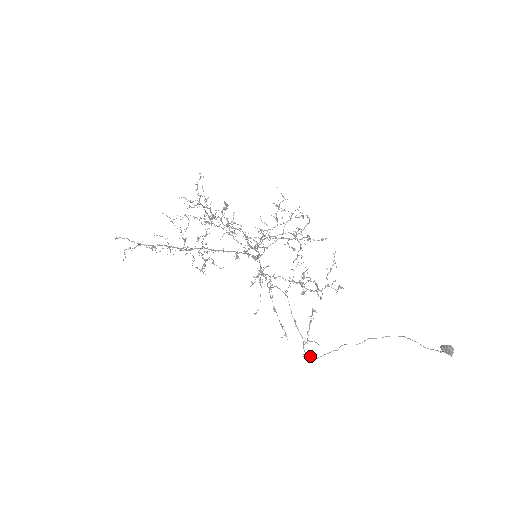
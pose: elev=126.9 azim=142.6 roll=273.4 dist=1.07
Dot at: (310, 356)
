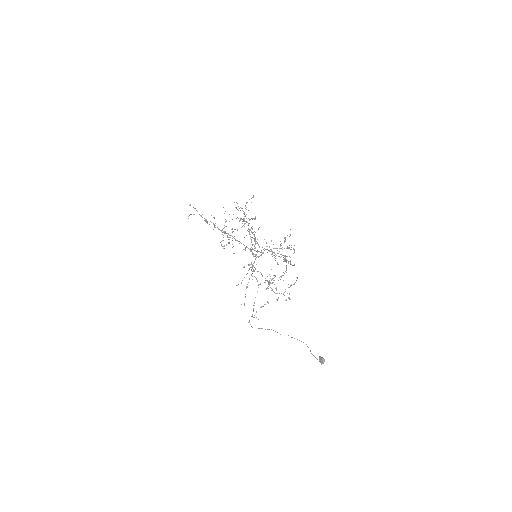
Dot at: occluded
